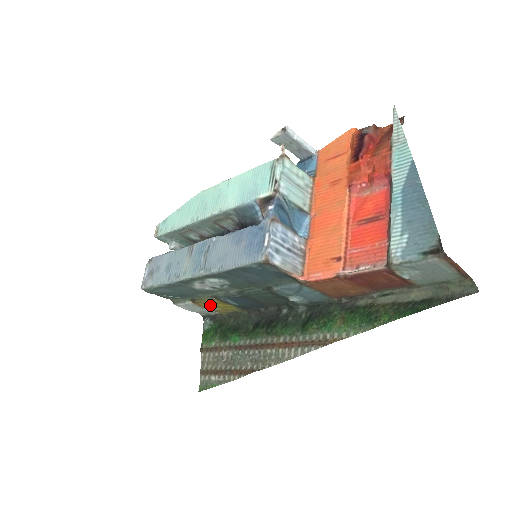
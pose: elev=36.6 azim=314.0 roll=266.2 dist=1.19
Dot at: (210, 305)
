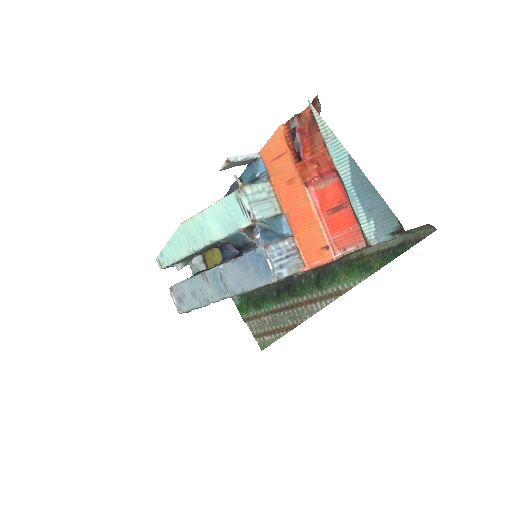
Dot at: occluded
